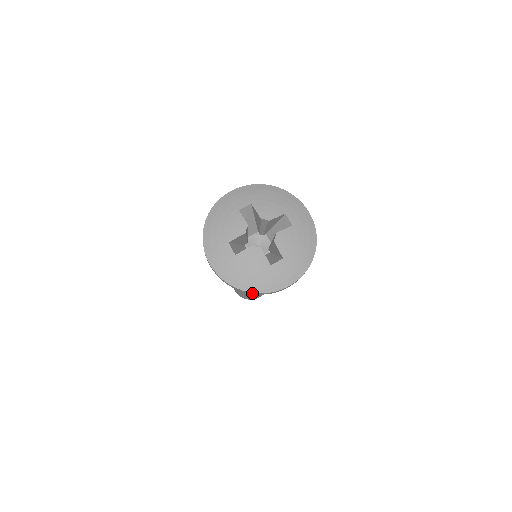
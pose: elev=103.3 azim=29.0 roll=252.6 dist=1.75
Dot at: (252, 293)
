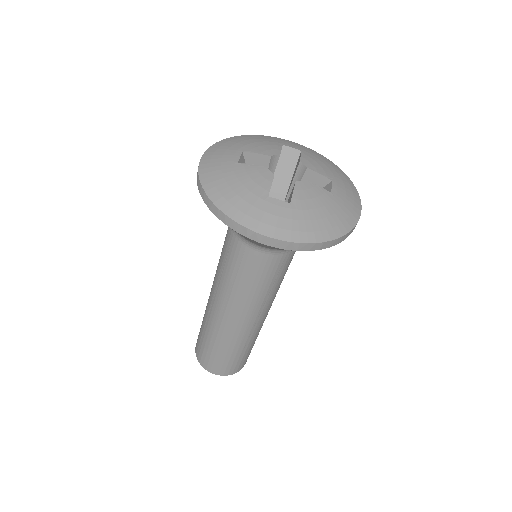
Dot at: (341, 239)
